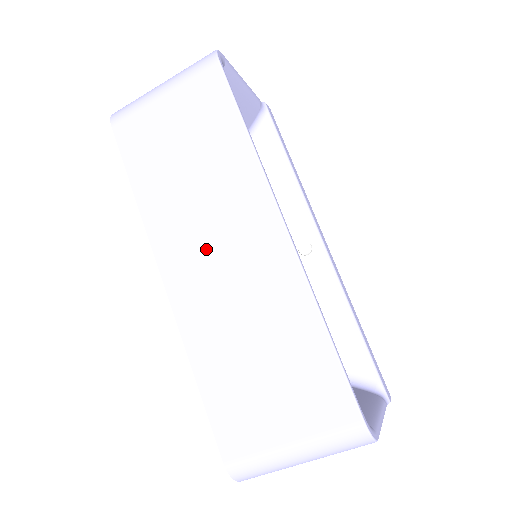
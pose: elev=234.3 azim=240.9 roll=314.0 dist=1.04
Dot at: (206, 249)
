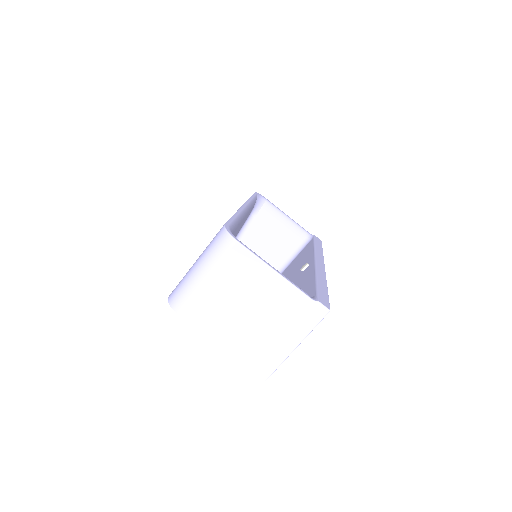
Dot at: occluded
